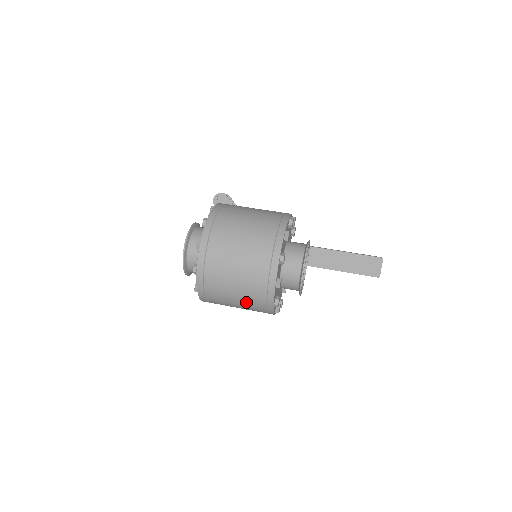
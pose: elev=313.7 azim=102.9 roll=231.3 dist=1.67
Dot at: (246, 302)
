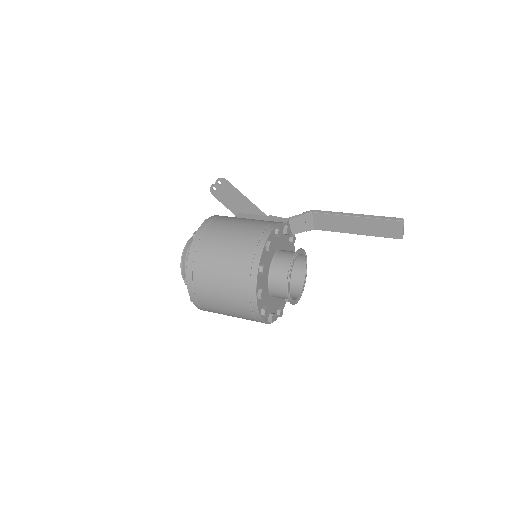
Dot at: occluded
